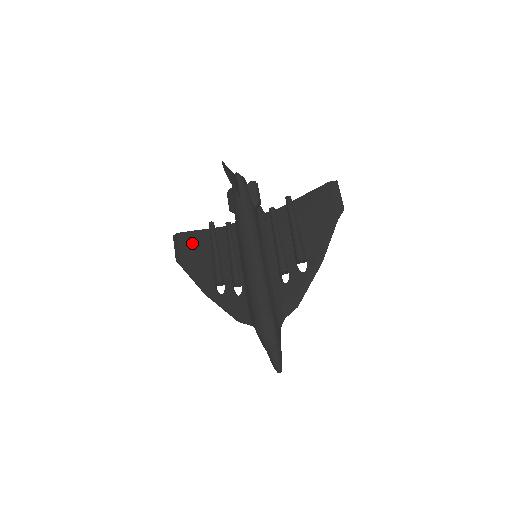
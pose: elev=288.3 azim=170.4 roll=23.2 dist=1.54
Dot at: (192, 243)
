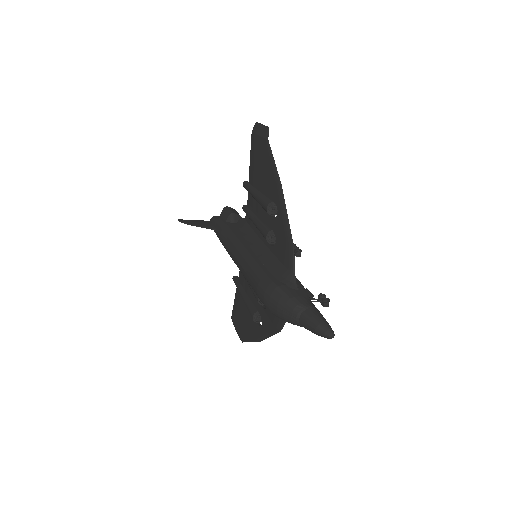
Dot at: (236, 312)
